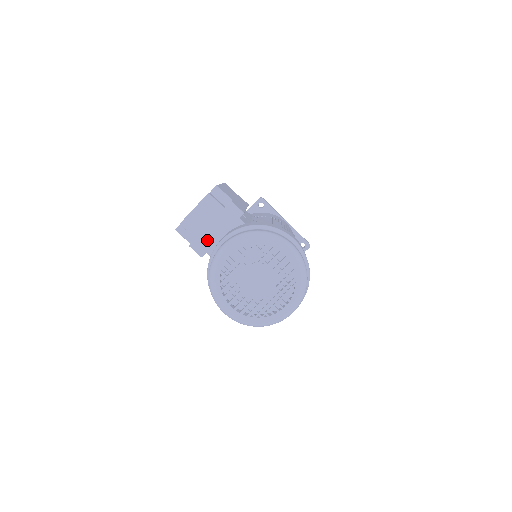
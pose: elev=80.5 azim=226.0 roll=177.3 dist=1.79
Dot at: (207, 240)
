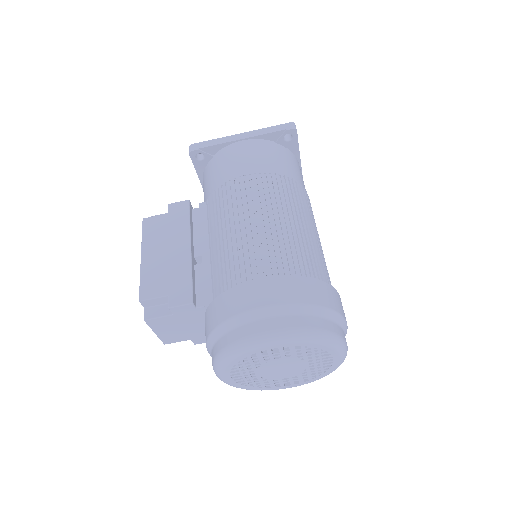
Dot at: (200, 334)
